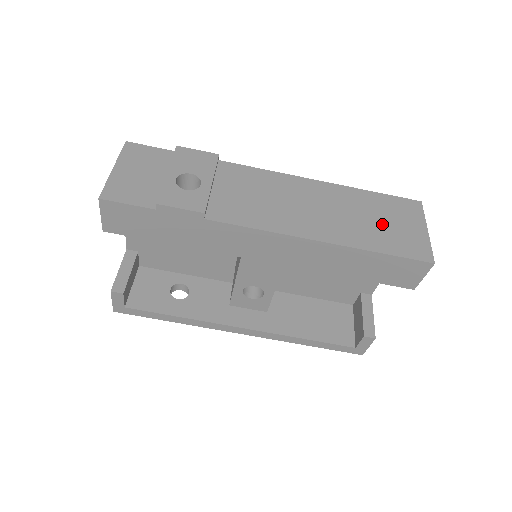
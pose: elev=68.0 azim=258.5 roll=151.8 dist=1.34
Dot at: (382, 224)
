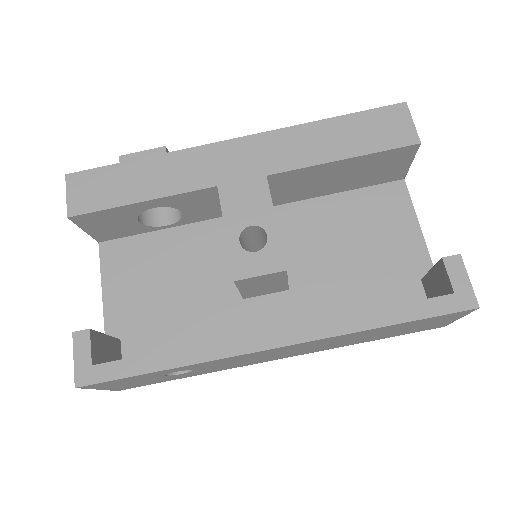
Dot at: occluded
